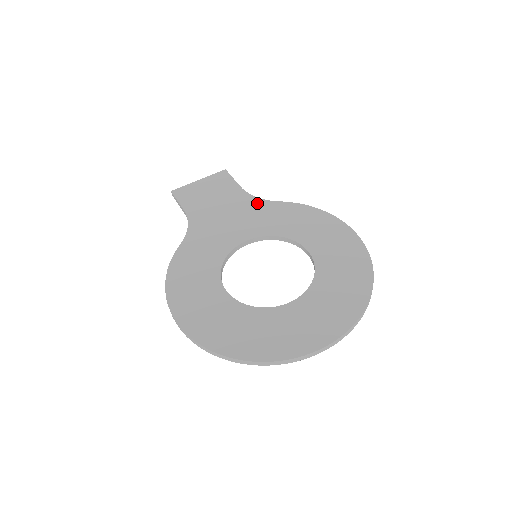
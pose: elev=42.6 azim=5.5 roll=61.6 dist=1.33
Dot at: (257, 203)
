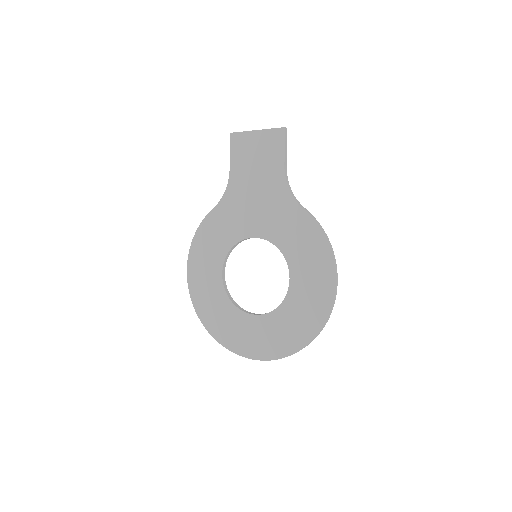
Dot at: (285, 198)
